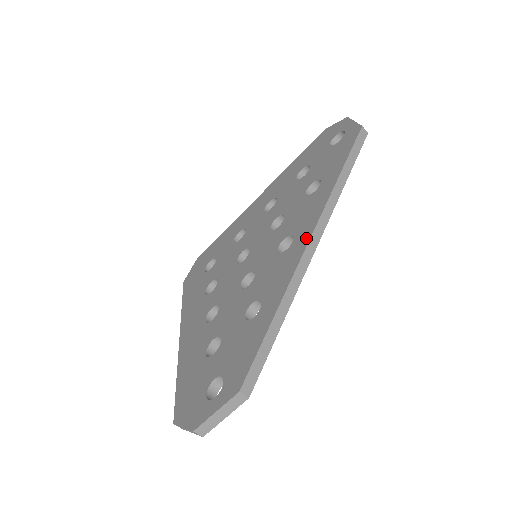
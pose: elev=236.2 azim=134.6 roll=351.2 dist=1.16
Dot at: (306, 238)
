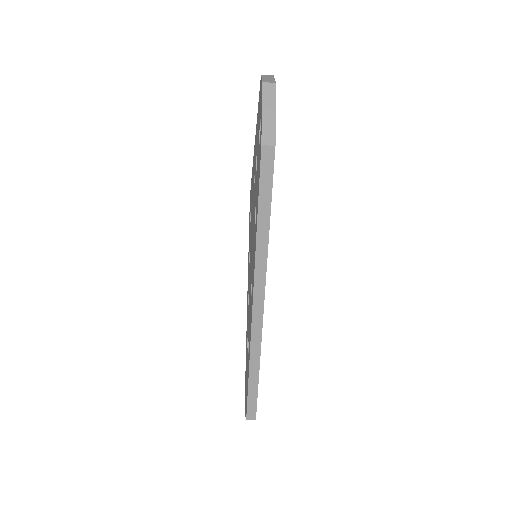
Dot at: (252, 305)
